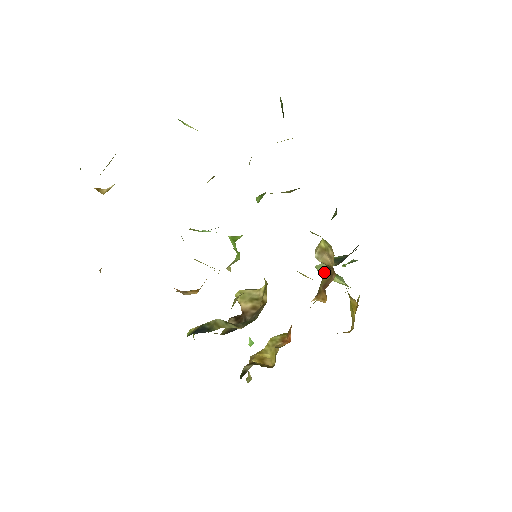
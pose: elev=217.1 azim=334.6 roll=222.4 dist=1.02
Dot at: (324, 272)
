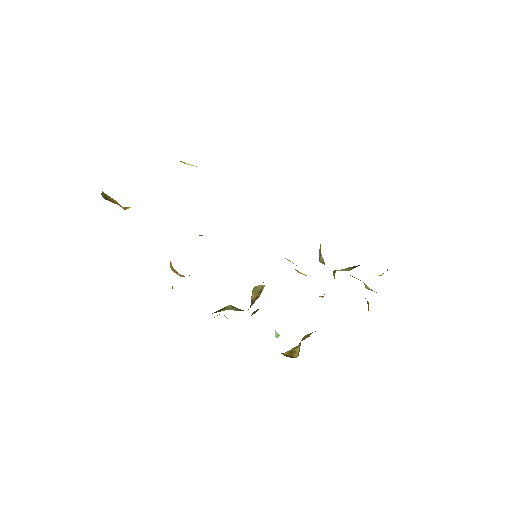
Dot at: (334, 274)
